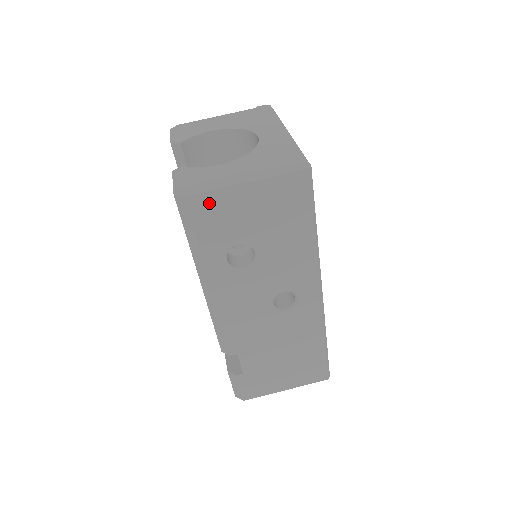
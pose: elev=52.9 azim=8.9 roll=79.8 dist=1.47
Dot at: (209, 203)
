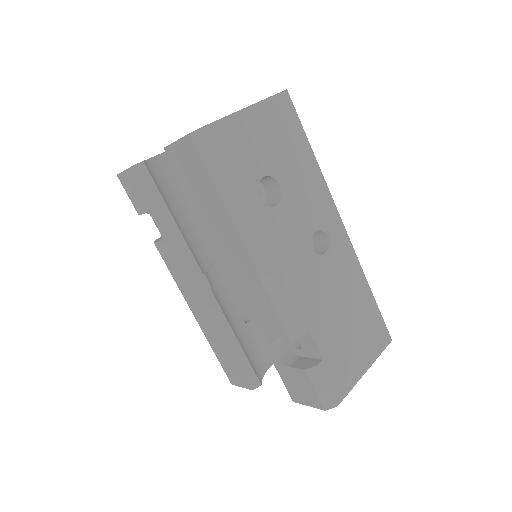
Dot at: (226, 132)
